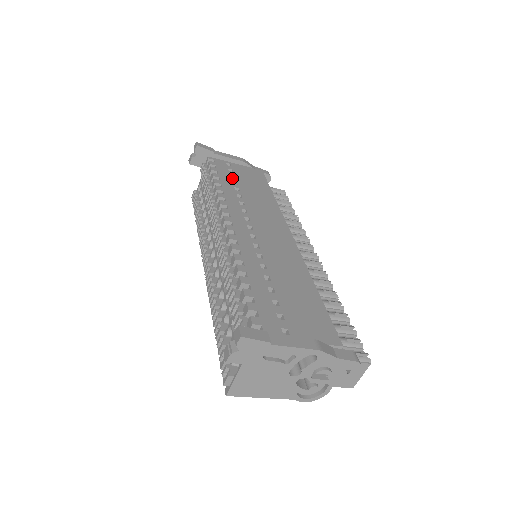
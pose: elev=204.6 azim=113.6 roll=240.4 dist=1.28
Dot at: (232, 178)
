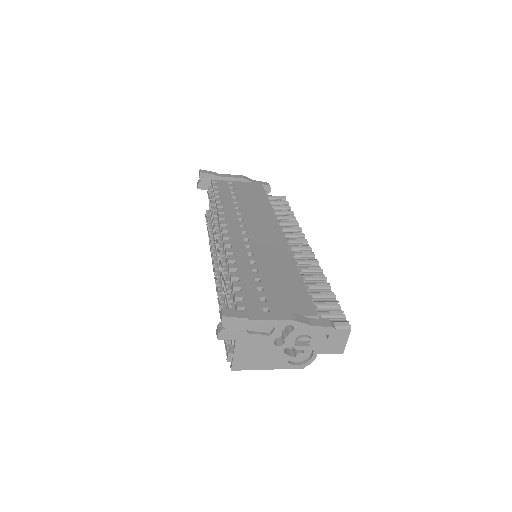
Dot at: (232, 194)
